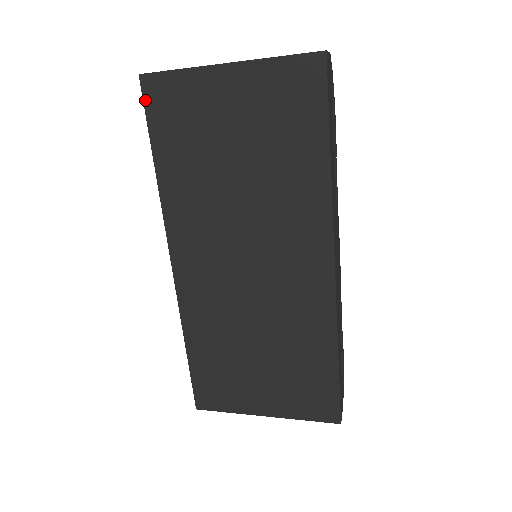
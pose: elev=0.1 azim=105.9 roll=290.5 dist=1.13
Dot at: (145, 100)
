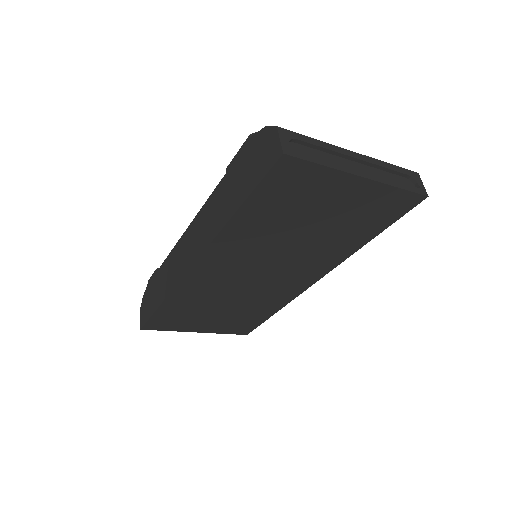
Dot at: (271, 172)
